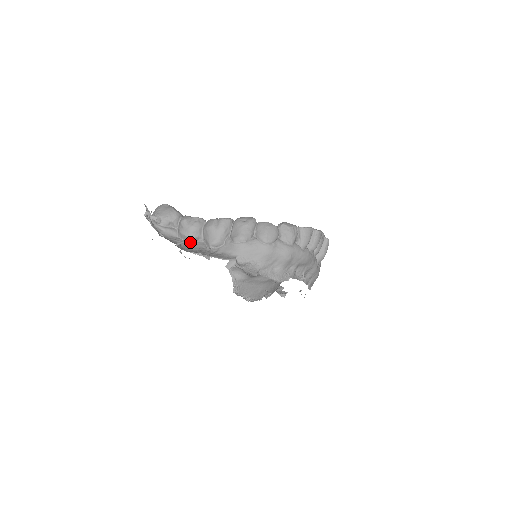
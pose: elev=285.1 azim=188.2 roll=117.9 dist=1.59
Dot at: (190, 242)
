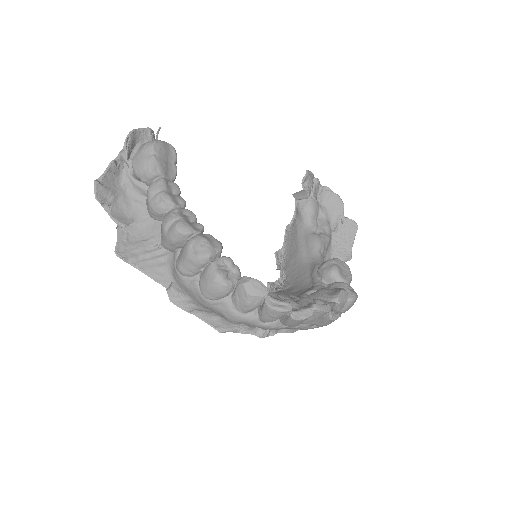
Dot at: occluded
